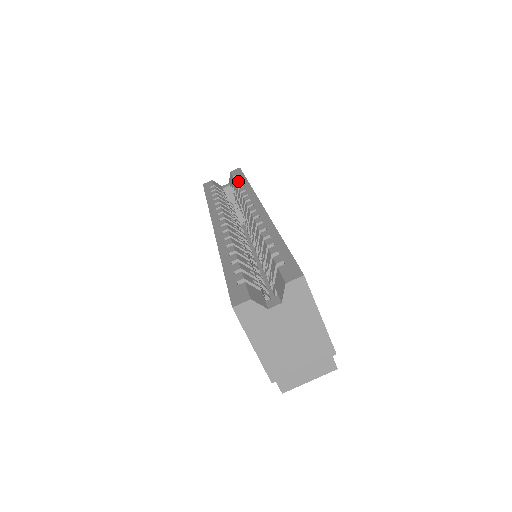
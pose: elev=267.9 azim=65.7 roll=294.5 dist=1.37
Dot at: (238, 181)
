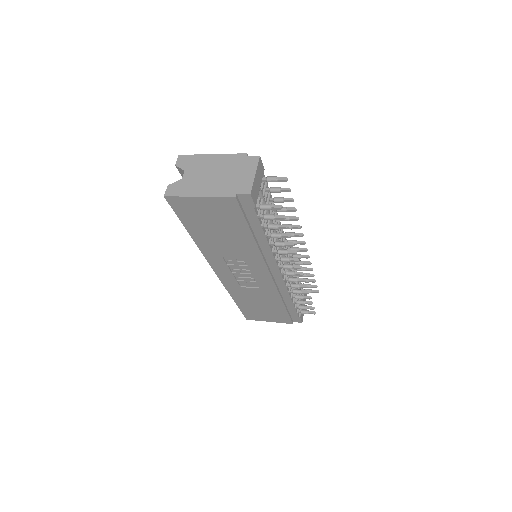
Dot at: occluded
